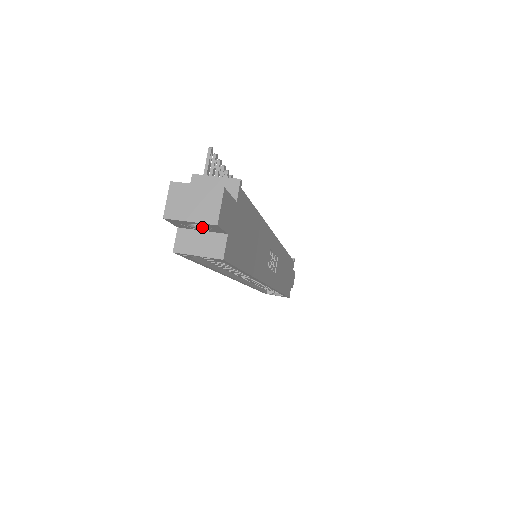
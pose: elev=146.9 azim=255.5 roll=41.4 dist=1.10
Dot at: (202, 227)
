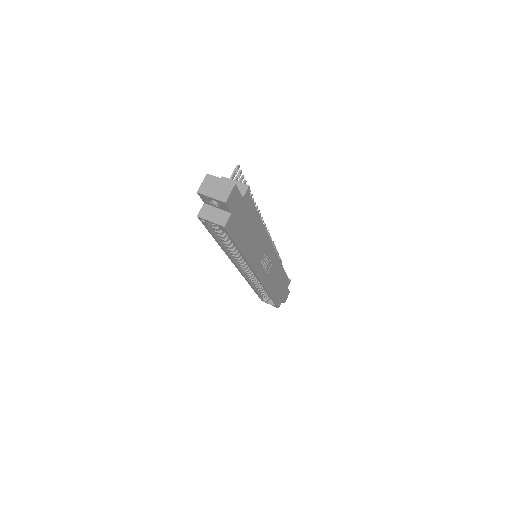
Dot at: (218, 205)
